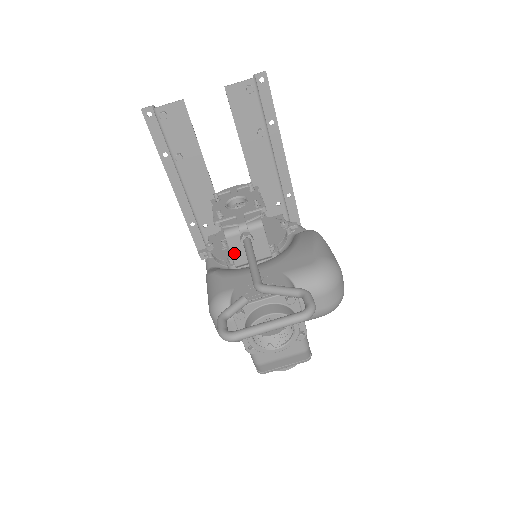
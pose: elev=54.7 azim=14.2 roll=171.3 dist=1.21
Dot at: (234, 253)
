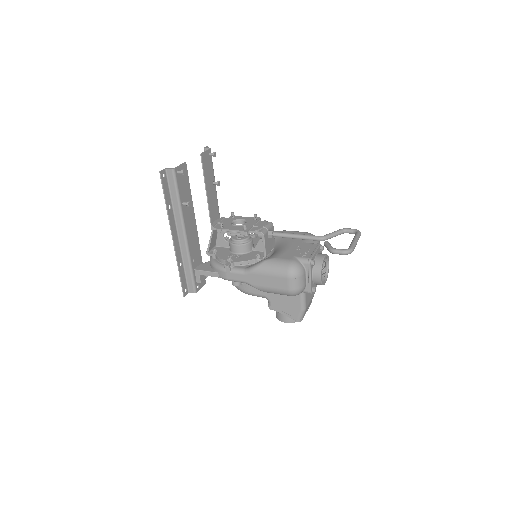
Dot at: (266, 246)
